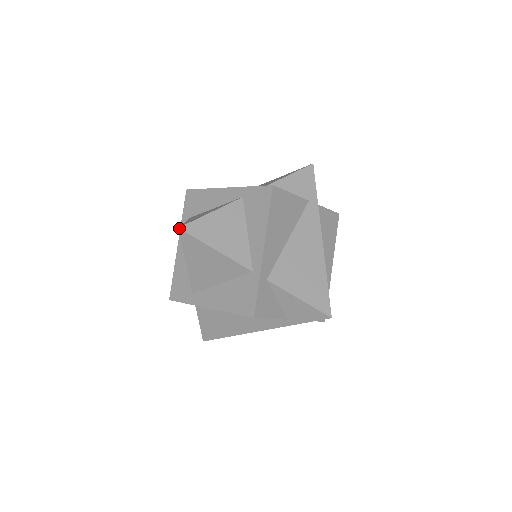
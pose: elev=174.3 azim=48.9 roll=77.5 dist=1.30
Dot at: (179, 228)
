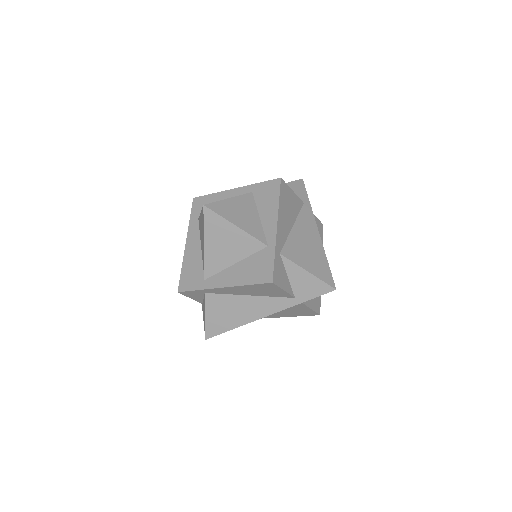
Dot at: (204, 205)
